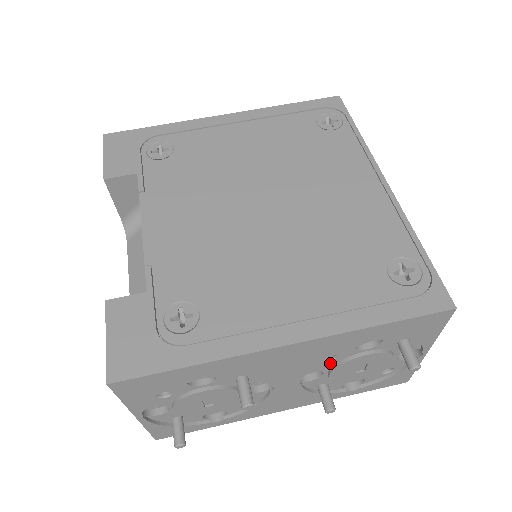
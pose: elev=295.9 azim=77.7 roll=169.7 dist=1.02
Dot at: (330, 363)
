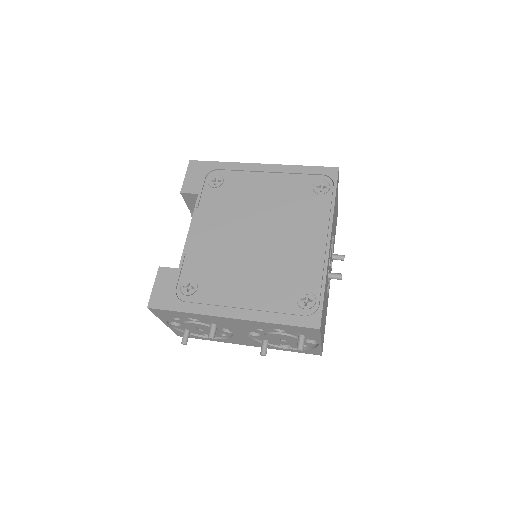
Dot at: (262, 331)
